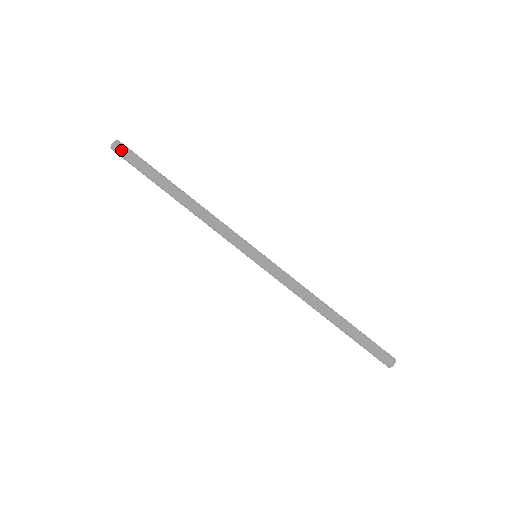
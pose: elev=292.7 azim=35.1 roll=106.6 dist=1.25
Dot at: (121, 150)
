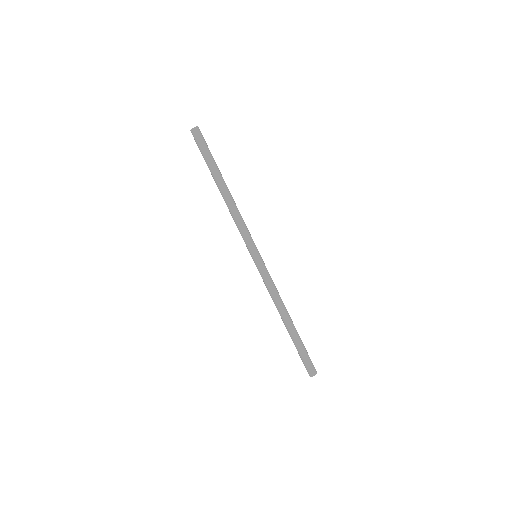
Dot at: (196, 136)
